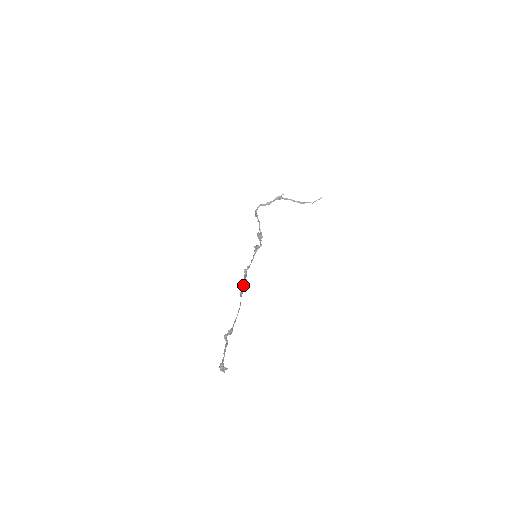
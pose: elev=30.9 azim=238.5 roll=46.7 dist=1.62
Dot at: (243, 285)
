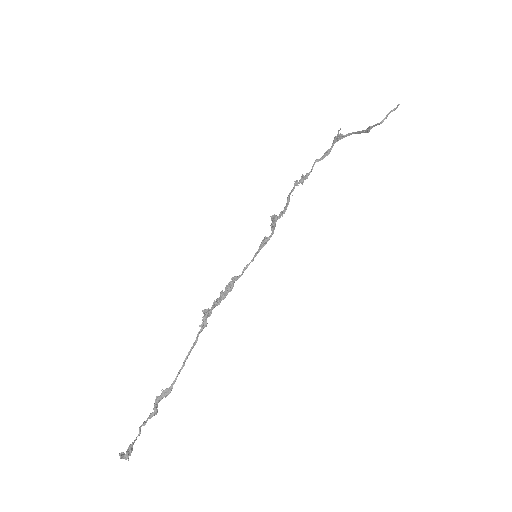
Dot at: (207, 312)
